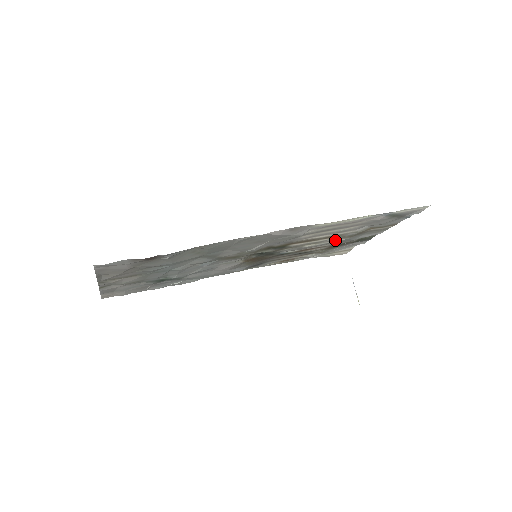
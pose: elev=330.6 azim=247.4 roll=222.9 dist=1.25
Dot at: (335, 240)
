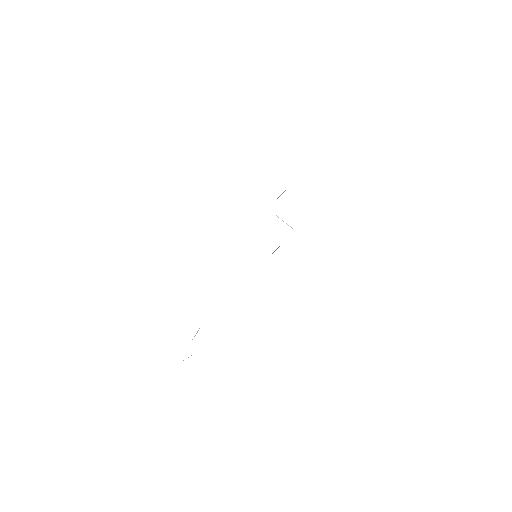
Dot at: occluded
